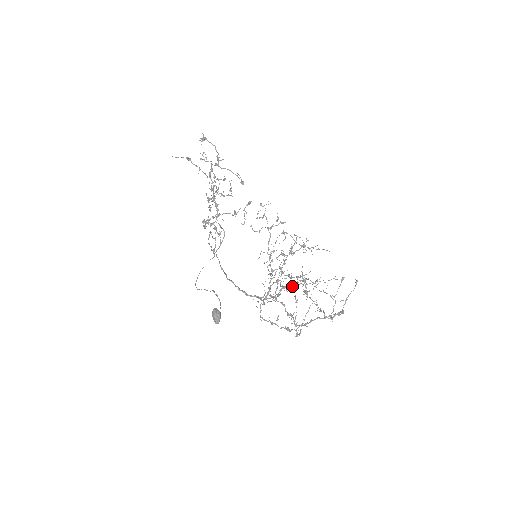
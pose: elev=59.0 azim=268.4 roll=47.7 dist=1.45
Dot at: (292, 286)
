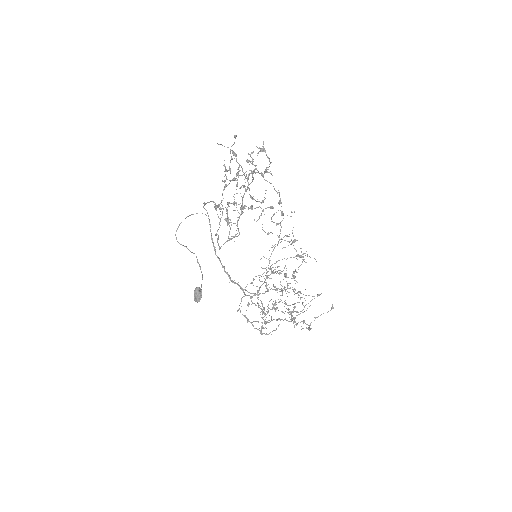
Dot at: (276, 290)
